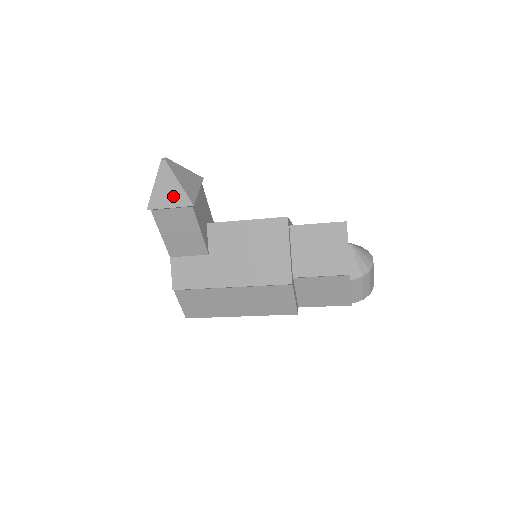
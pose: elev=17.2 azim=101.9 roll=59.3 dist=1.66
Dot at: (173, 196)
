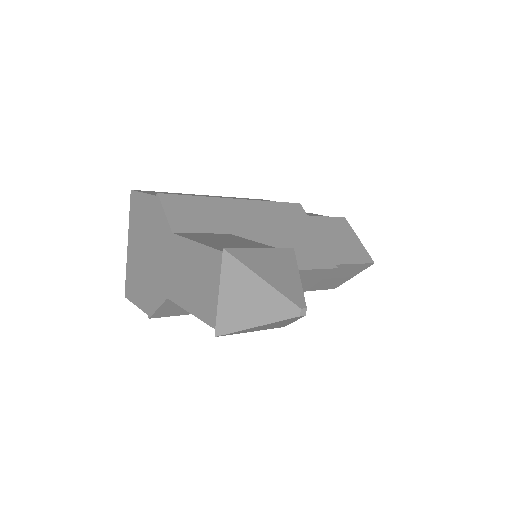
Dot at: (269, 327)
